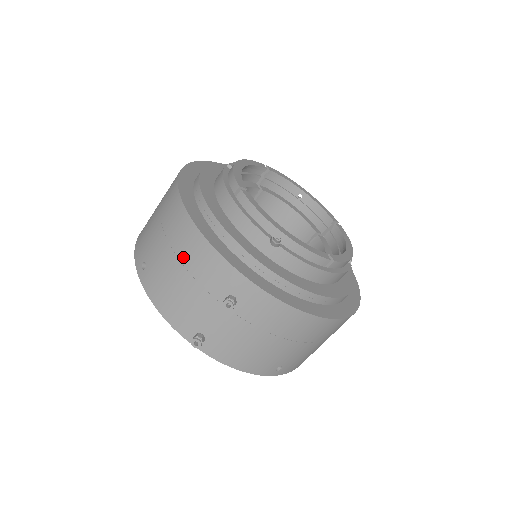
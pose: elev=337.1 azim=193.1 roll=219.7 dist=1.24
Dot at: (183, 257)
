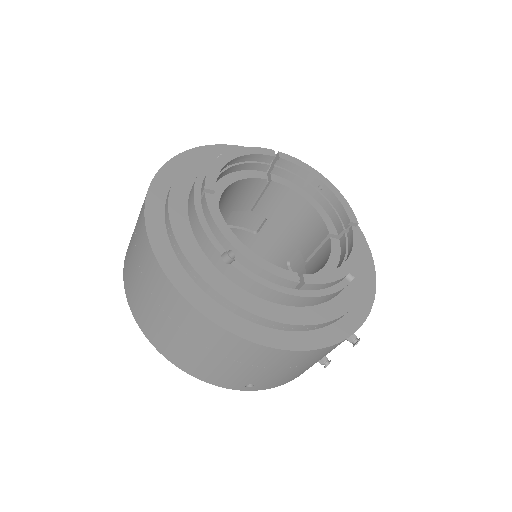
Dot at: (306, 363)
